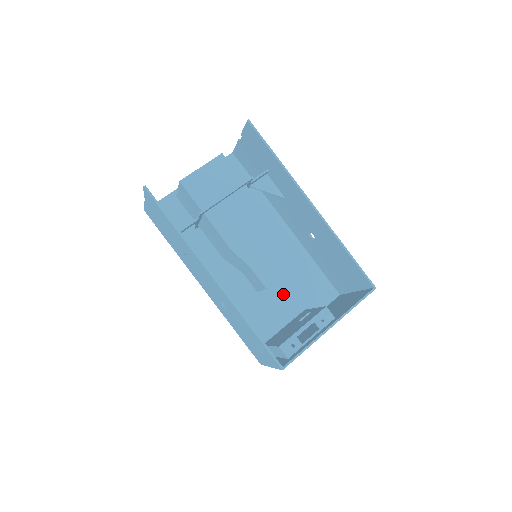
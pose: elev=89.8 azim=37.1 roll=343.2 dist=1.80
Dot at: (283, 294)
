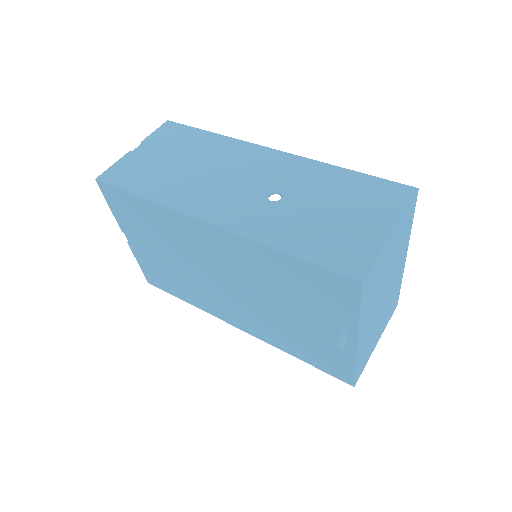
Dot at: (298, 318)
